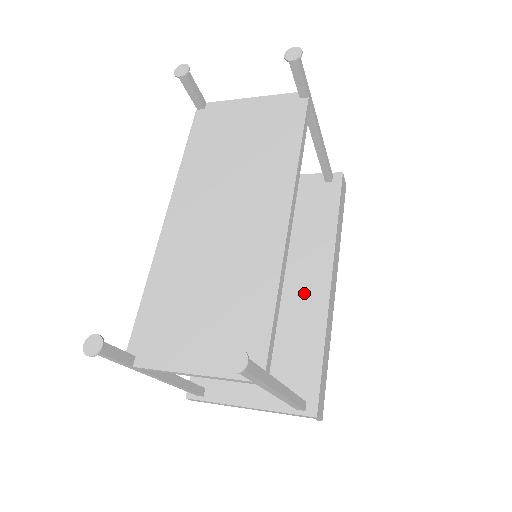
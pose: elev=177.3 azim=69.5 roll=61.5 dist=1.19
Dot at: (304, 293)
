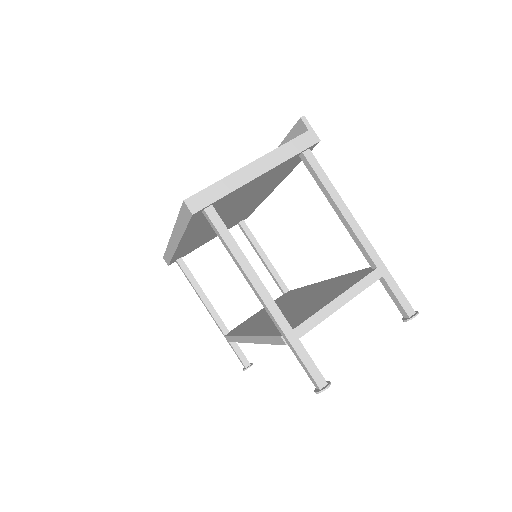
Dot at: occluded
